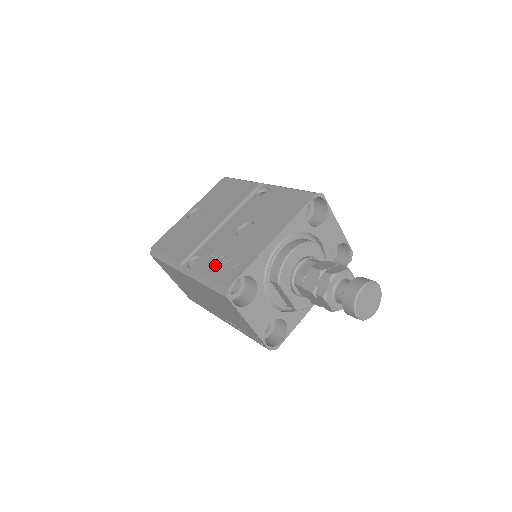
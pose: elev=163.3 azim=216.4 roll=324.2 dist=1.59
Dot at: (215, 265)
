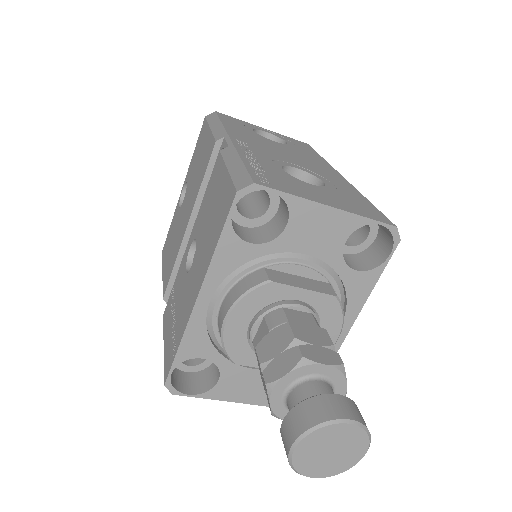
Dot at: (169, 325)
